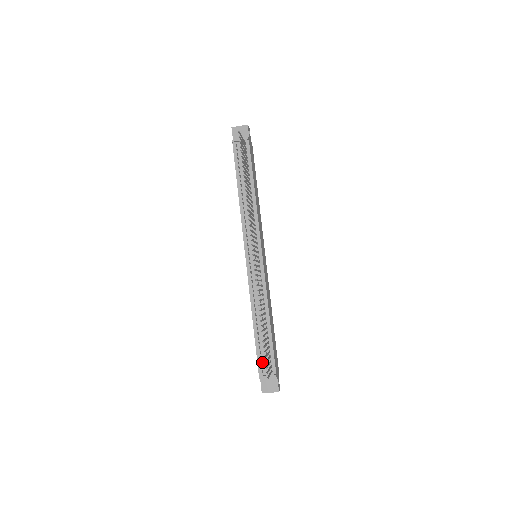
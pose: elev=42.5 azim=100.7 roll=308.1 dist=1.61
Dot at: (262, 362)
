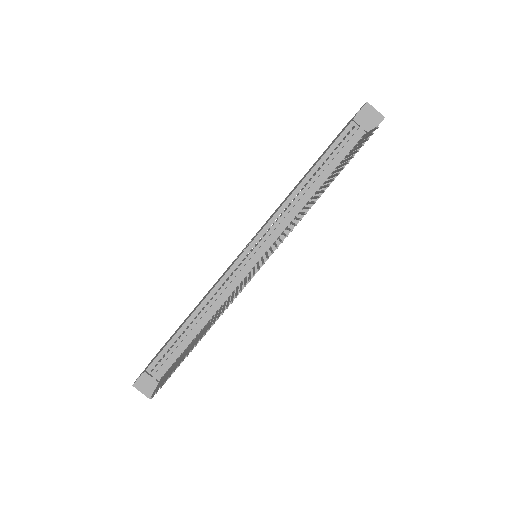
Dot at: (161, 361)
